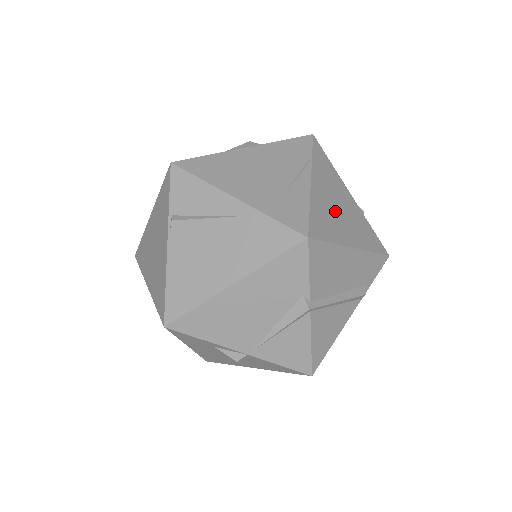
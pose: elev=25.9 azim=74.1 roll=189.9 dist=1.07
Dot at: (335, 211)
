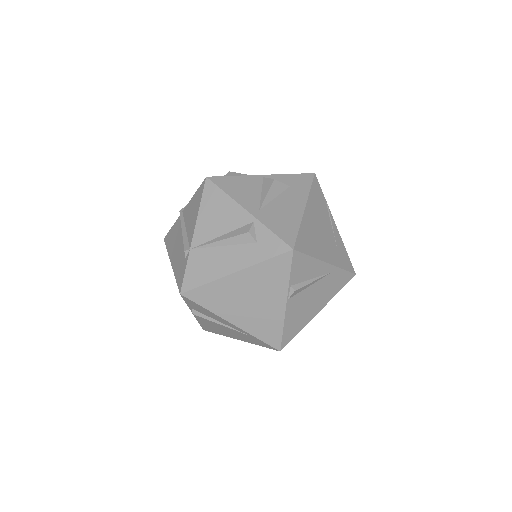
Dot at: occluded
